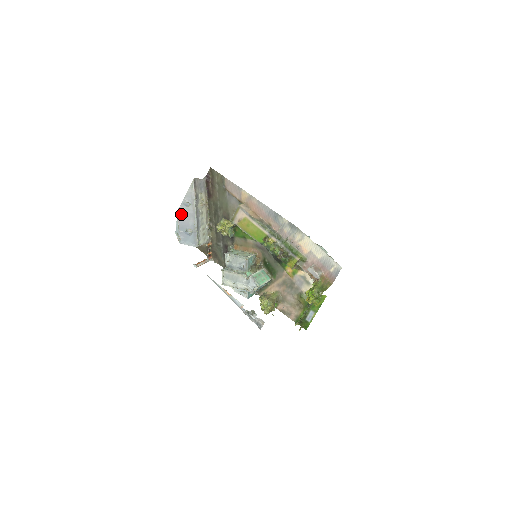
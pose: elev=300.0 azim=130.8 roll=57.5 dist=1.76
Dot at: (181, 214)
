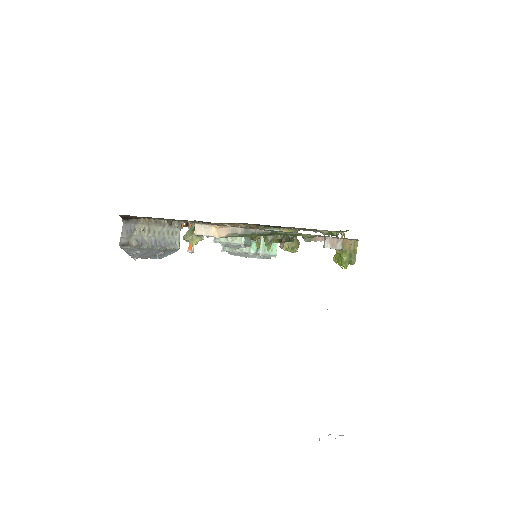
Dot at: (139, 257)
